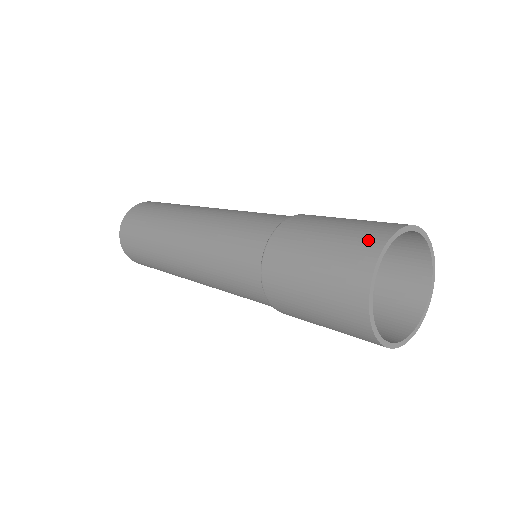
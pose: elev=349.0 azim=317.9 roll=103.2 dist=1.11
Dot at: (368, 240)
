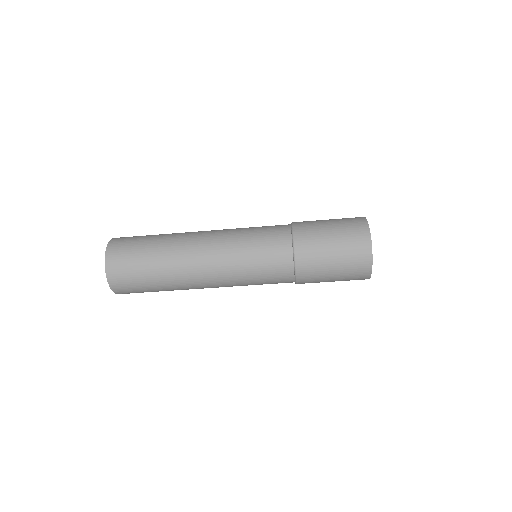
Dot at: occluded
